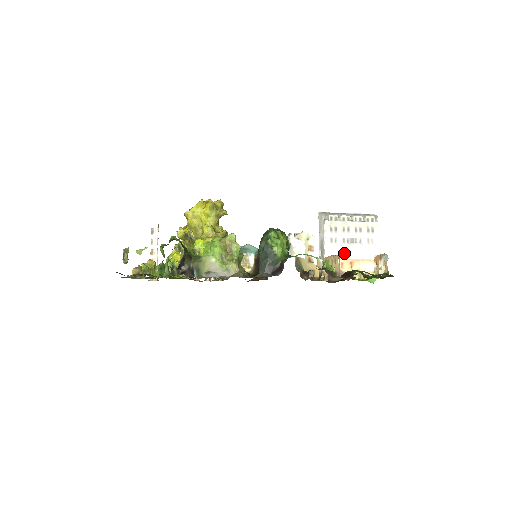
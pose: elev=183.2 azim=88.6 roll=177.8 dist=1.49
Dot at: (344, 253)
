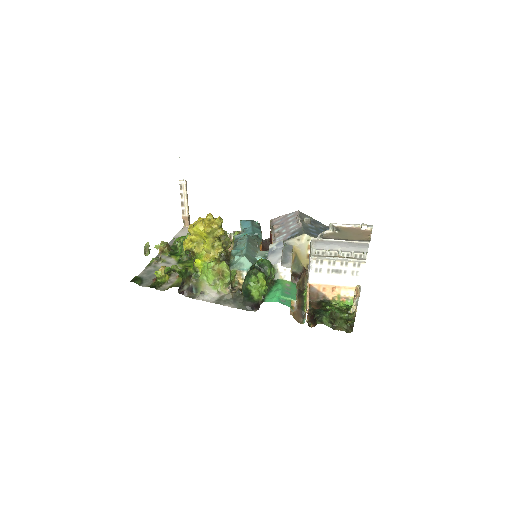
Dot at: (327, 280)
